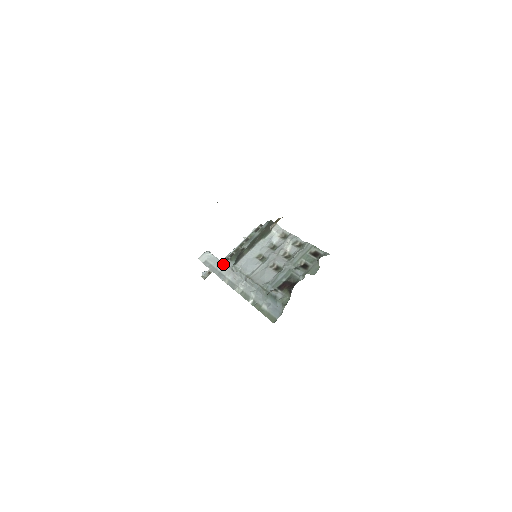
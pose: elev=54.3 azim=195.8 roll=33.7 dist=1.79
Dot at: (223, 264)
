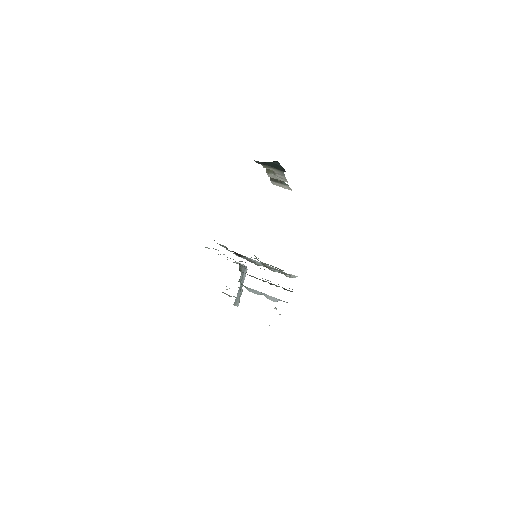
Dot at: occluded
